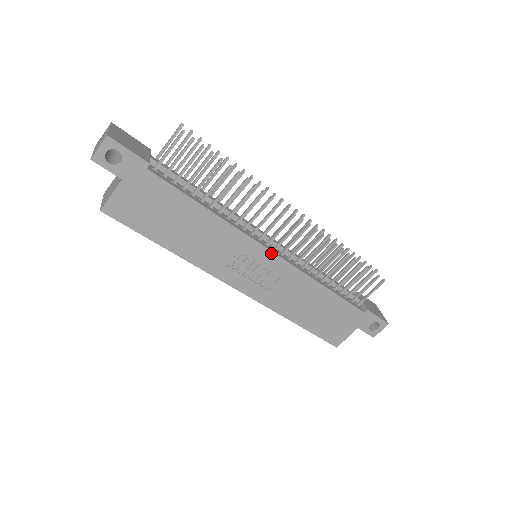
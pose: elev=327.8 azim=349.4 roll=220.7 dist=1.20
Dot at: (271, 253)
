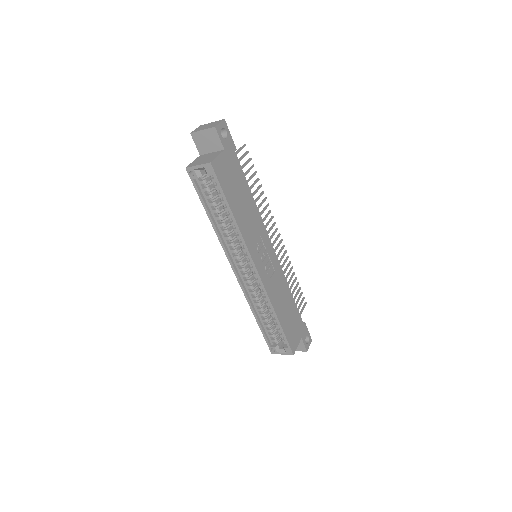
Dot at: (272, 248)
